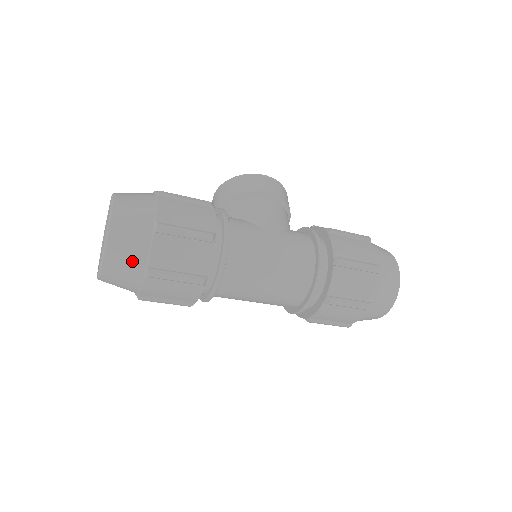
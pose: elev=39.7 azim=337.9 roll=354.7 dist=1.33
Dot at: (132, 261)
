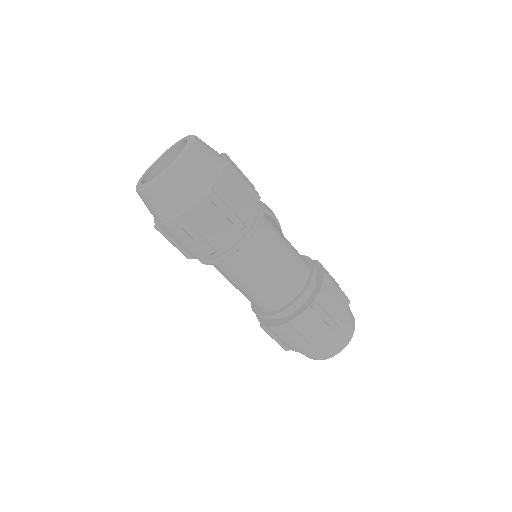
Dot at: (199, 177)
